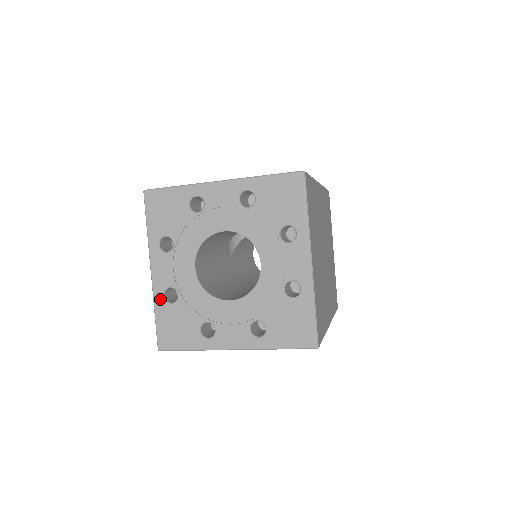
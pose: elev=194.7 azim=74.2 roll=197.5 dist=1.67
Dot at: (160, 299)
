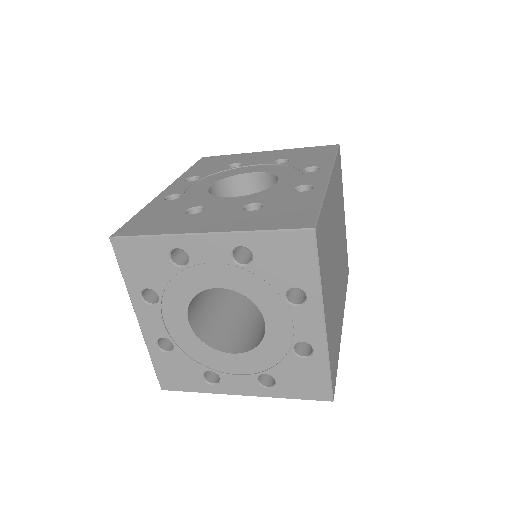
Dot at: (154, 347)
